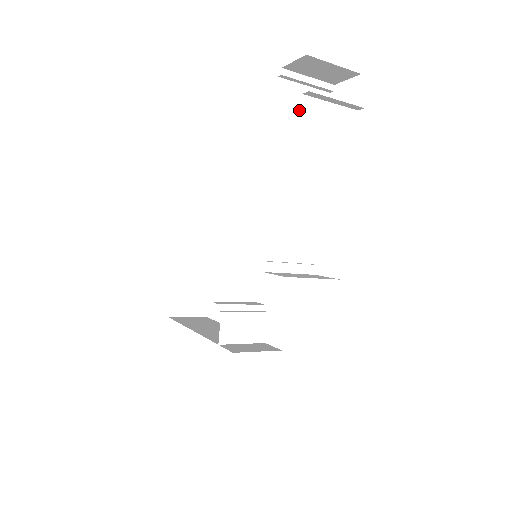
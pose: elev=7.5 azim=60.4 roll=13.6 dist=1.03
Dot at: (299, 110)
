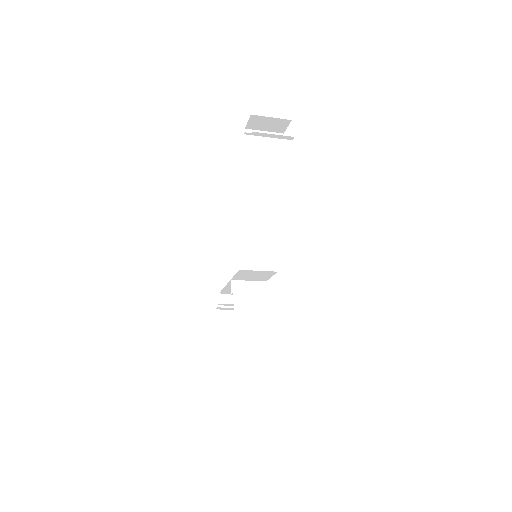
Dot at: (261, 151)
